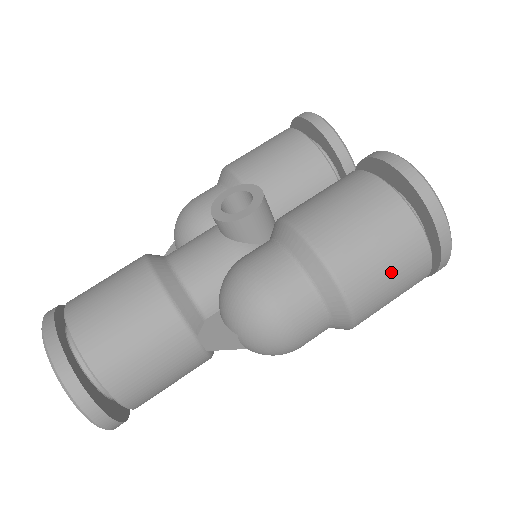
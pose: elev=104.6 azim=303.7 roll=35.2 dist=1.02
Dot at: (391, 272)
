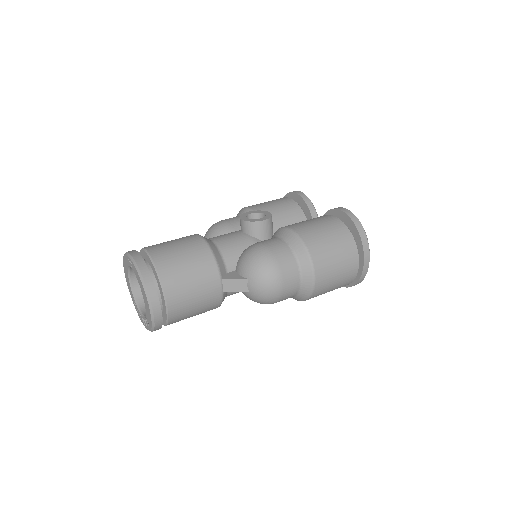
Dot at: (338, 261)
